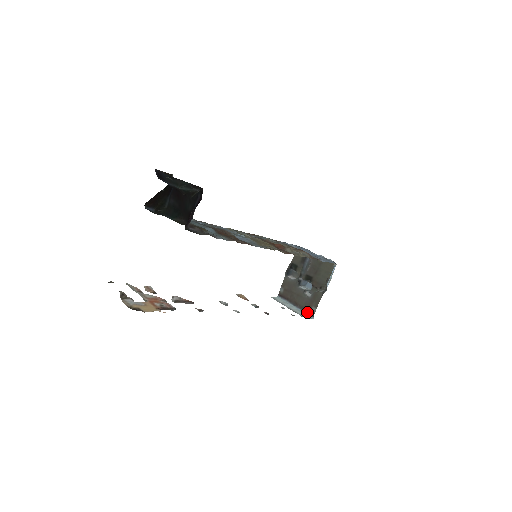
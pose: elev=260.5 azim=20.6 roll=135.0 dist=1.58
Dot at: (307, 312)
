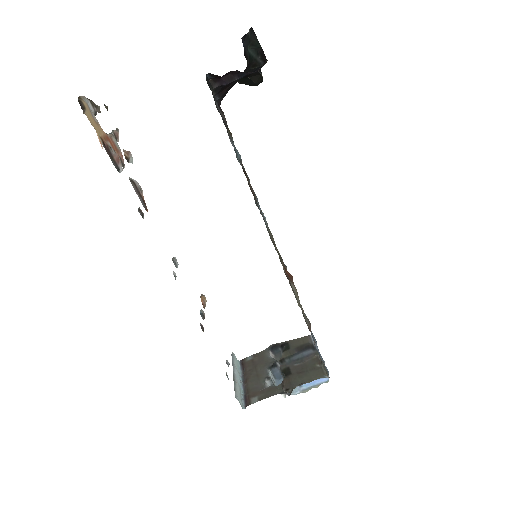
Dot at: (246, 397)
